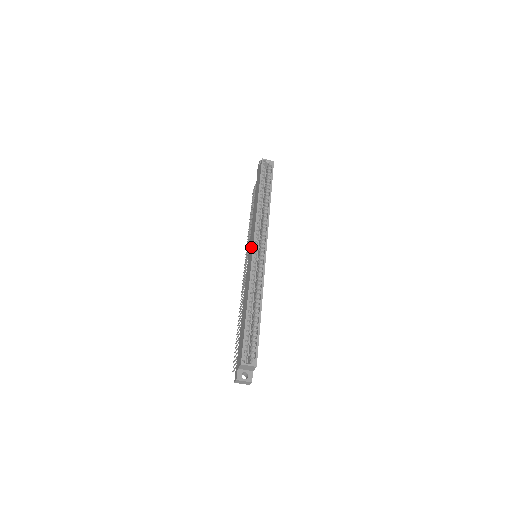
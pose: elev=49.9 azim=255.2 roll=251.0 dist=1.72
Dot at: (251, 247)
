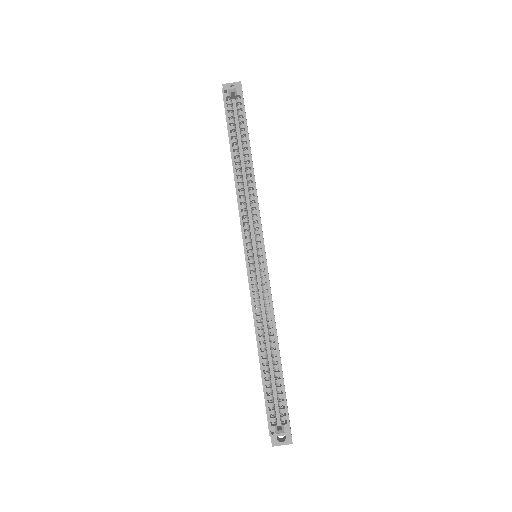
Dot at: occluded
